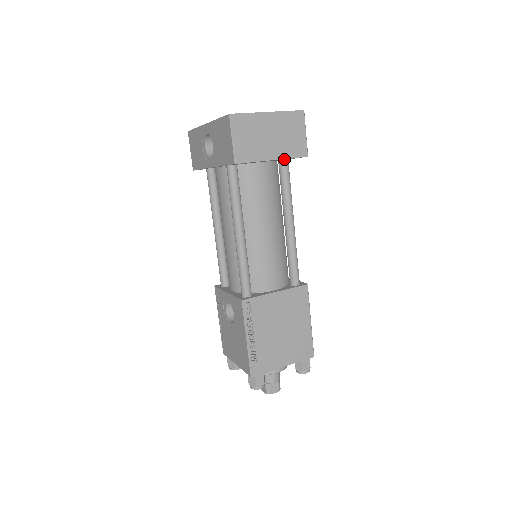
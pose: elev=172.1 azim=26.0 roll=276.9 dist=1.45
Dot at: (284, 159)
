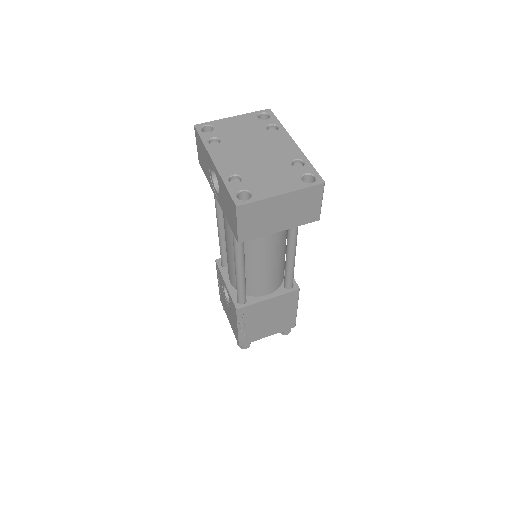
Dot at: occluded
